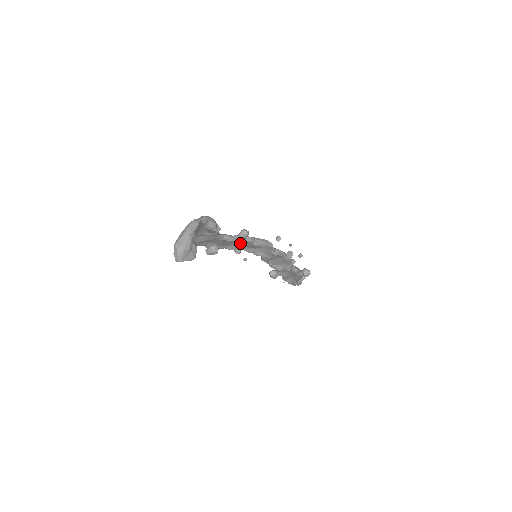
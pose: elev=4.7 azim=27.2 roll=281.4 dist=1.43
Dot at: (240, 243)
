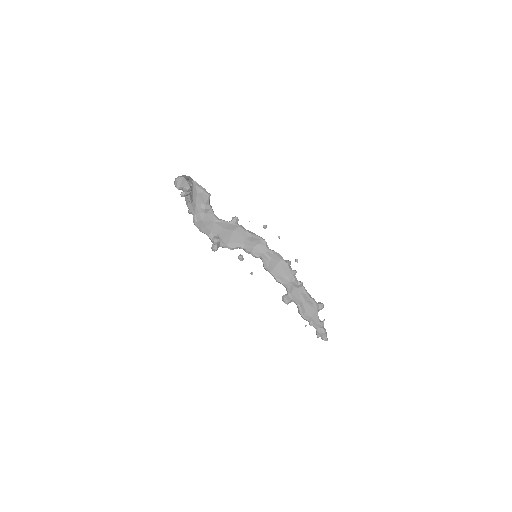
Dot at: (236, 236)
